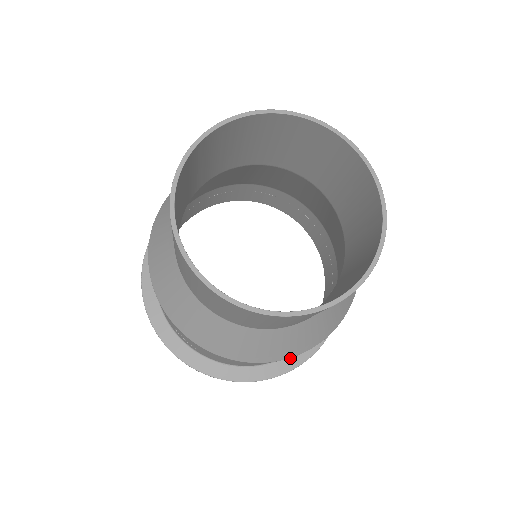
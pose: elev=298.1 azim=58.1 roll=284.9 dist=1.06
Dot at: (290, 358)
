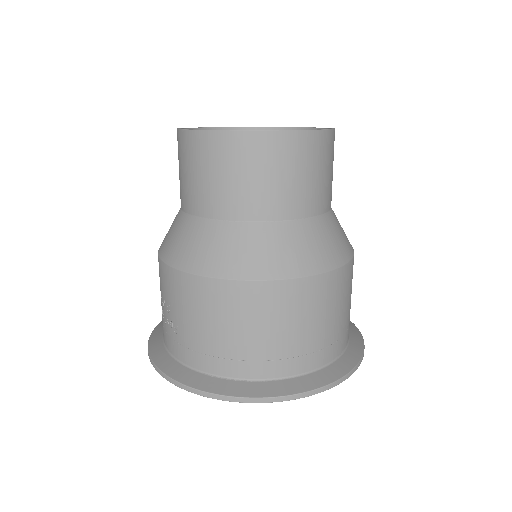
Dot at: (284, 383)
